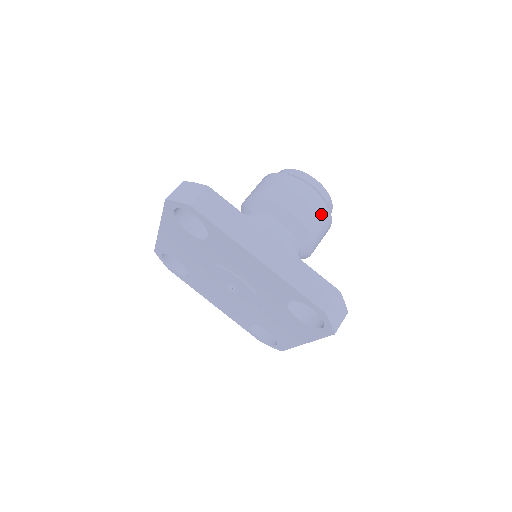
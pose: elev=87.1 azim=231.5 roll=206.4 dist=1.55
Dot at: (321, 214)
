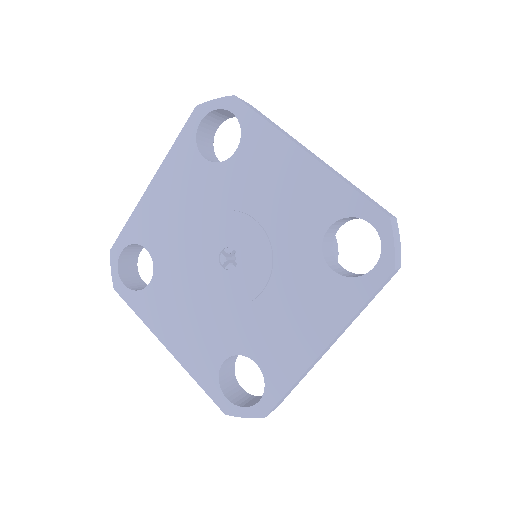
Dot at: occluded
